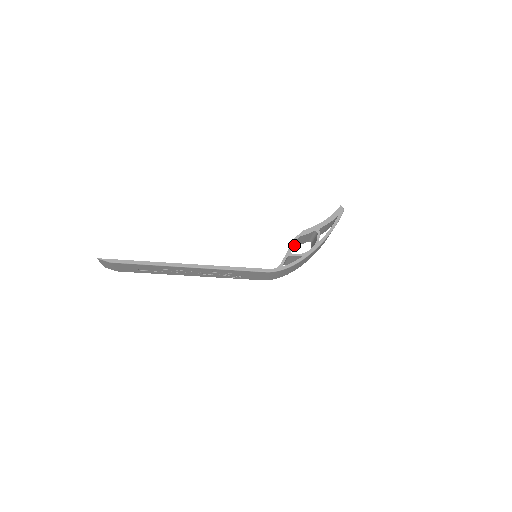
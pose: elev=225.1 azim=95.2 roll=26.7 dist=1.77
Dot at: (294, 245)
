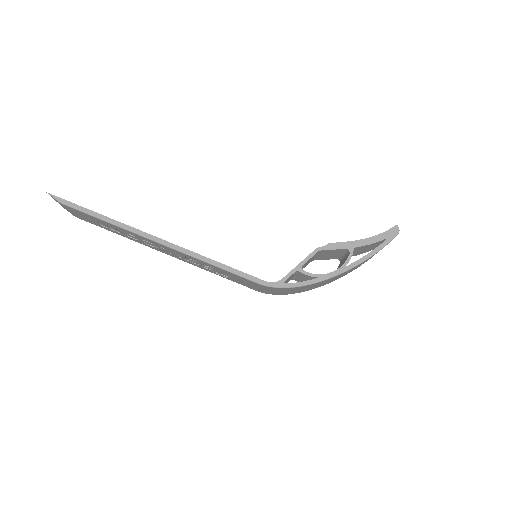
Dot at: (314, 258)
